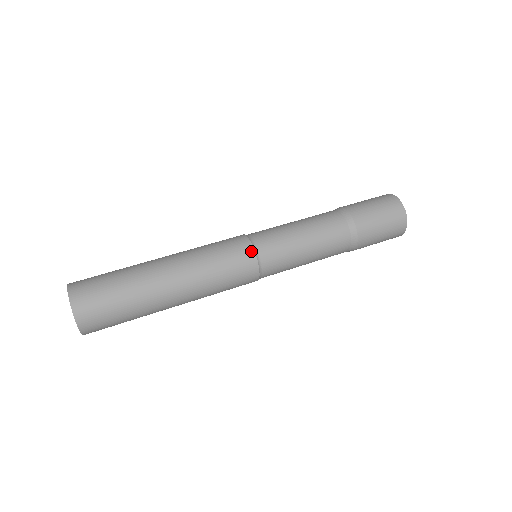
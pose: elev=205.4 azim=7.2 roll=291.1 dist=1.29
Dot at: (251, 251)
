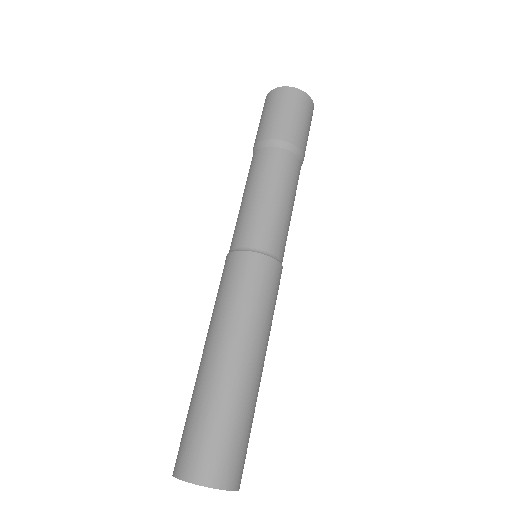
Dot at: (251, 255)
